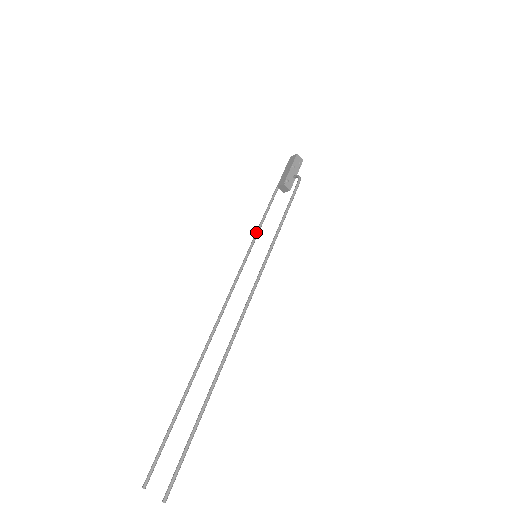
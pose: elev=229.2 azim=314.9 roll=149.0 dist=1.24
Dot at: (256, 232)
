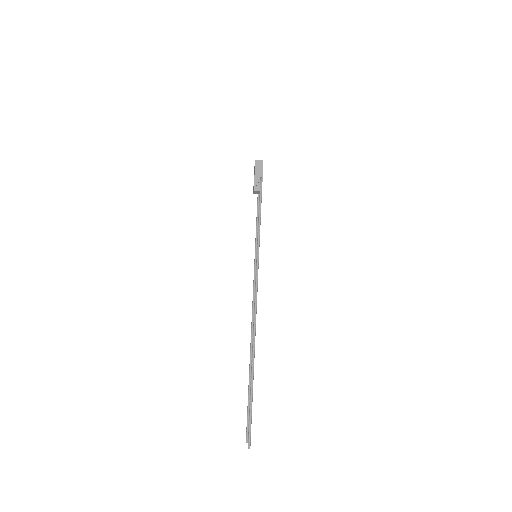
Dot at: occluded
